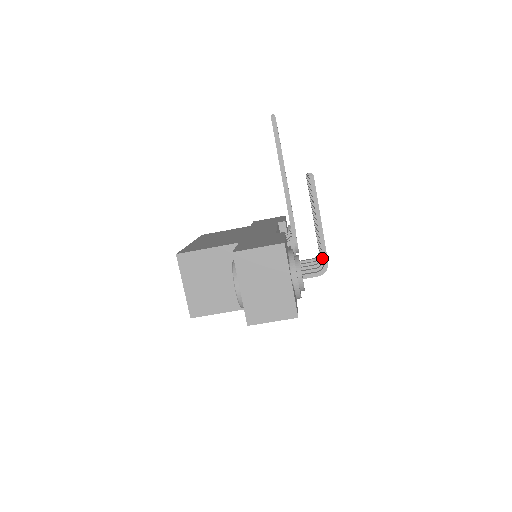
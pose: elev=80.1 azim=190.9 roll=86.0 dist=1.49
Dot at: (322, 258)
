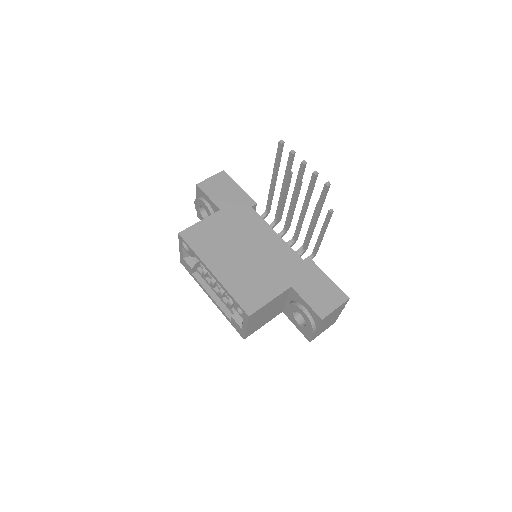
Dot at: occluded
